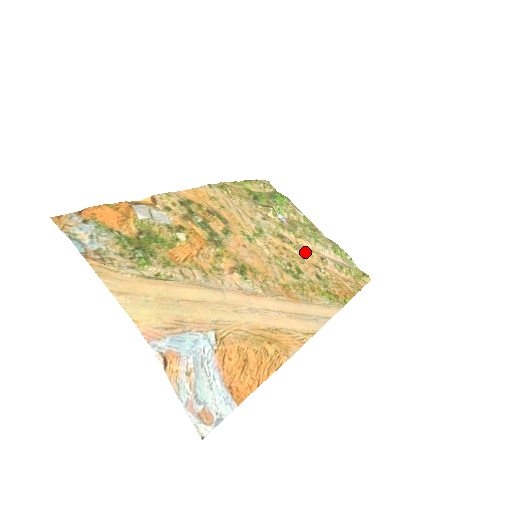
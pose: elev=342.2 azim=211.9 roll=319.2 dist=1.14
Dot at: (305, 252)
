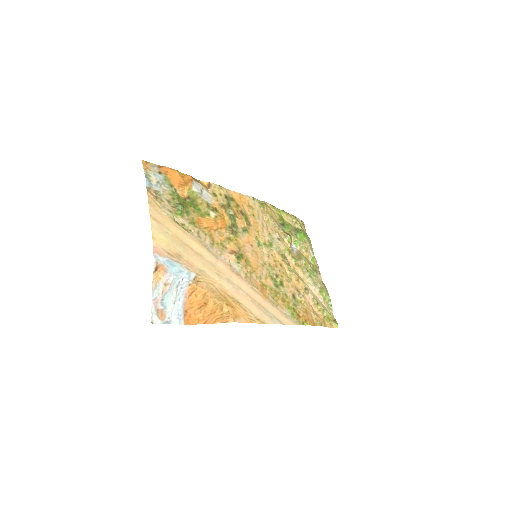
Dot at: (295, 277)
